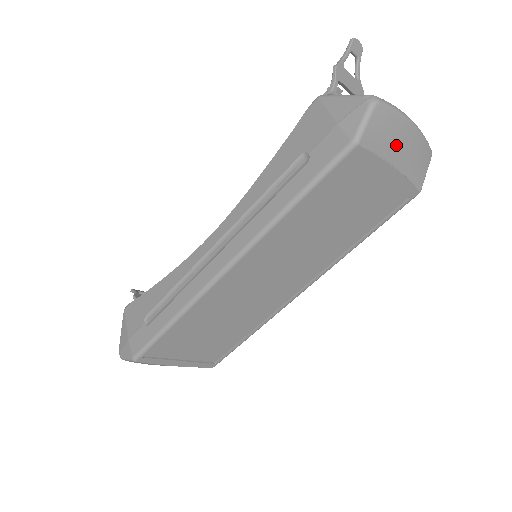
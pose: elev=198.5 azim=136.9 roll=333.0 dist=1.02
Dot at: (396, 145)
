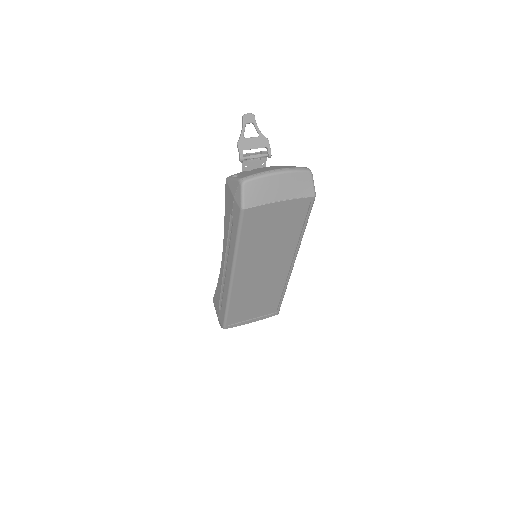
Dot at: (273, 191)
